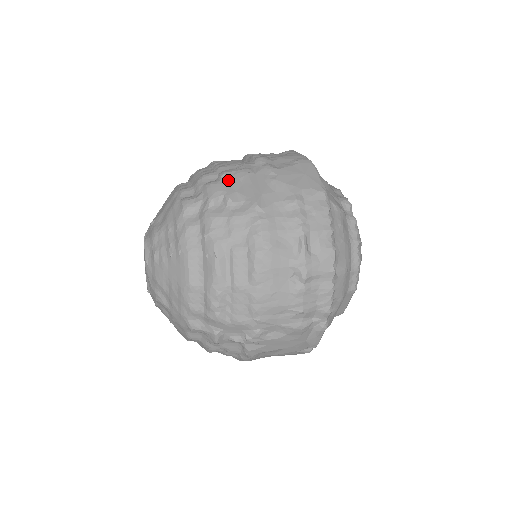
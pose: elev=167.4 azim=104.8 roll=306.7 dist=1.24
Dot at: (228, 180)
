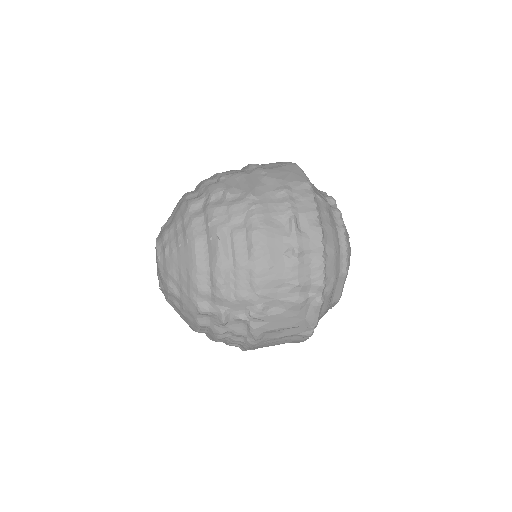
Dot at: (226, 180)
